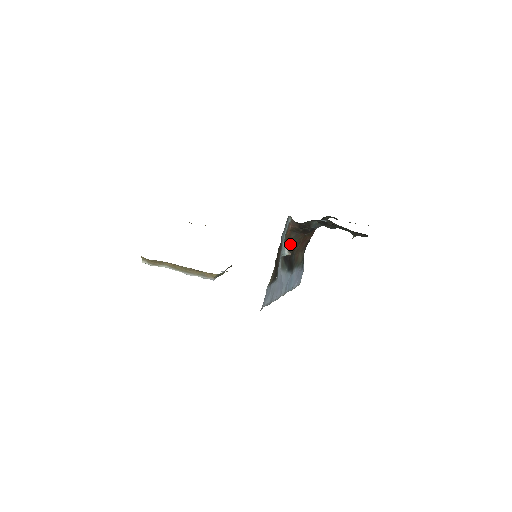
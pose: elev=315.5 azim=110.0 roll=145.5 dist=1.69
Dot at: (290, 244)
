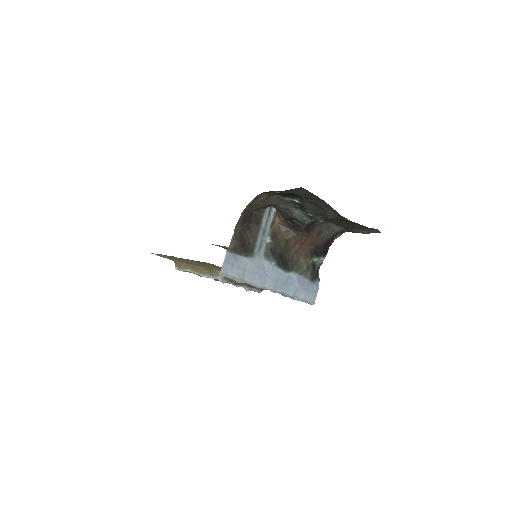
Dot at: (281, 238)
